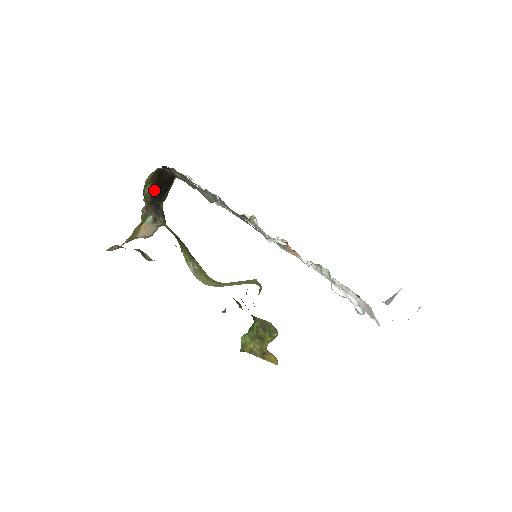
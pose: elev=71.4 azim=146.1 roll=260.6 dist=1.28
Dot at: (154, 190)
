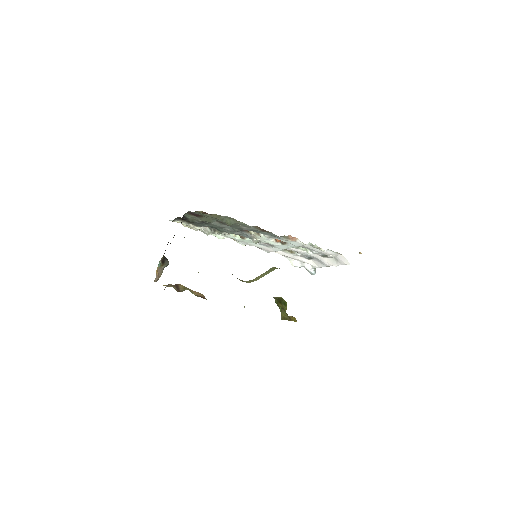
Dot at: occluded
